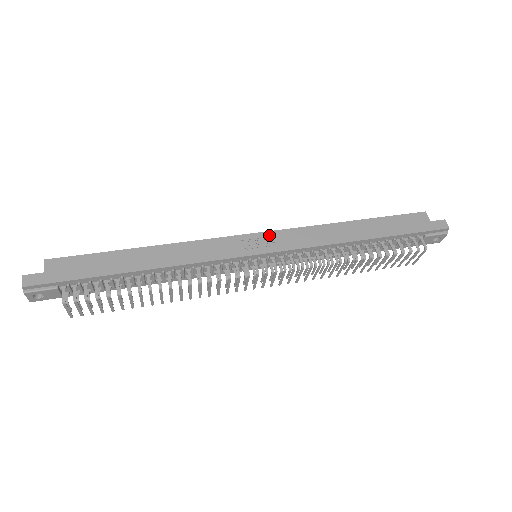
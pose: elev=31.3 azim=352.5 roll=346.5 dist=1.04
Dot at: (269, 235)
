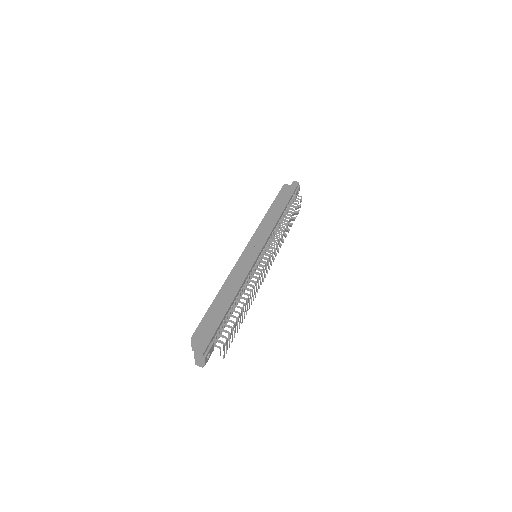
Dot at: (253, 241)
